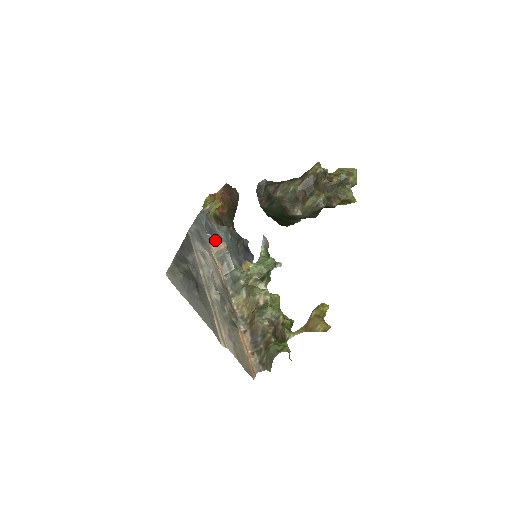
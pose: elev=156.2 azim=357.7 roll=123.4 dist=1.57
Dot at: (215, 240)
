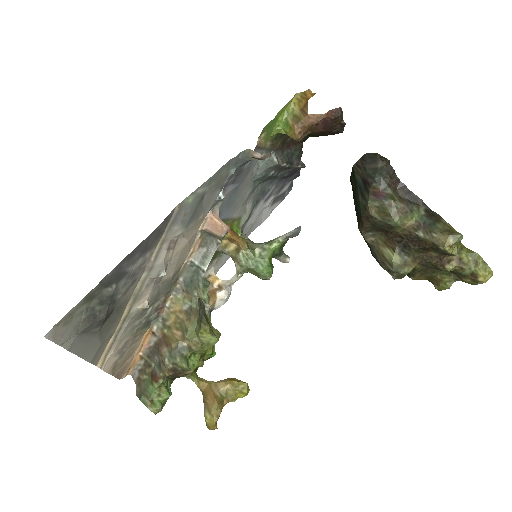
Dot at: (231, 194)
